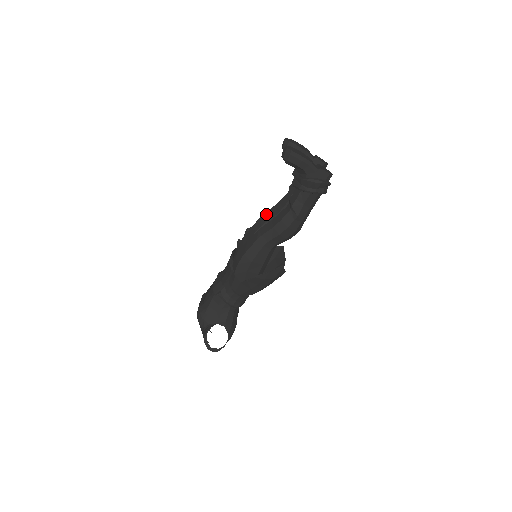
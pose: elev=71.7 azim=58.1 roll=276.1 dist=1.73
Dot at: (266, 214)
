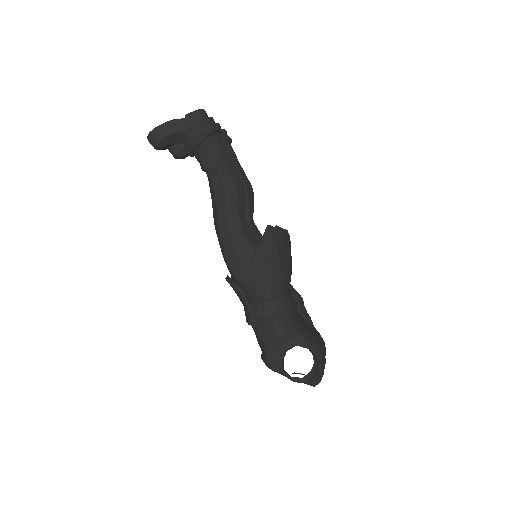
Dot at: occluded
